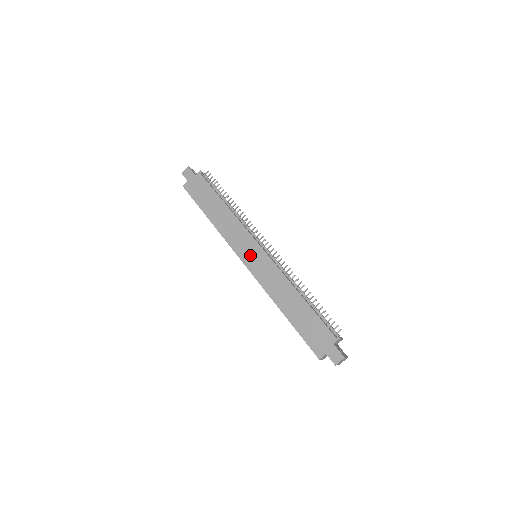
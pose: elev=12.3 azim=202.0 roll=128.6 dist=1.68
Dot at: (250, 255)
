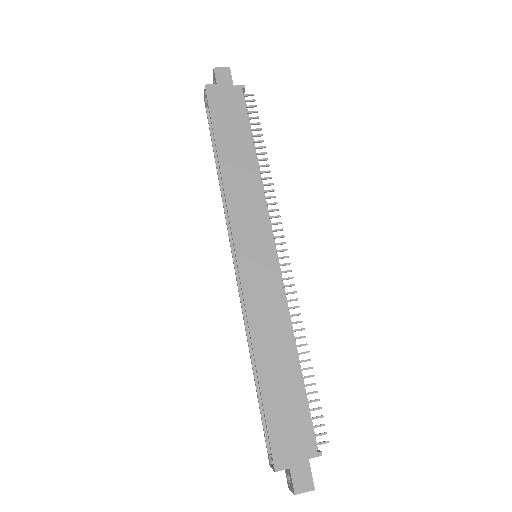
Dot at: (253, 250)
